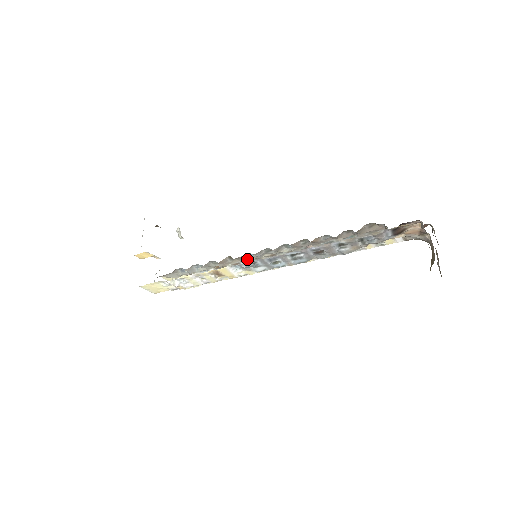
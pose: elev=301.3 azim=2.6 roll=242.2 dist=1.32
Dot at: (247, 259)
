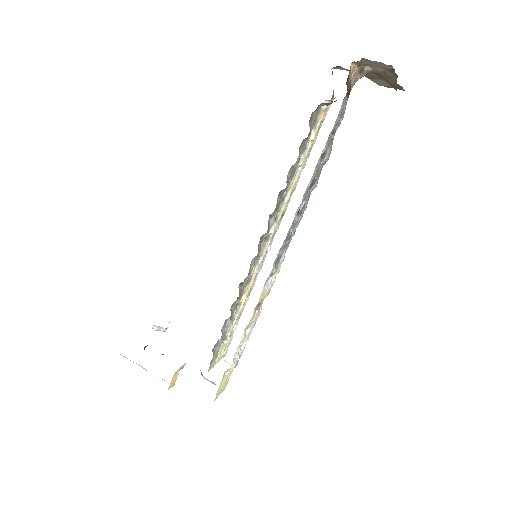
Dot at: (252, 267)
